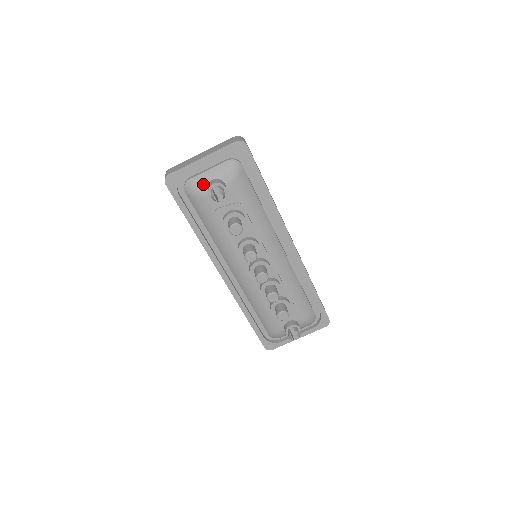
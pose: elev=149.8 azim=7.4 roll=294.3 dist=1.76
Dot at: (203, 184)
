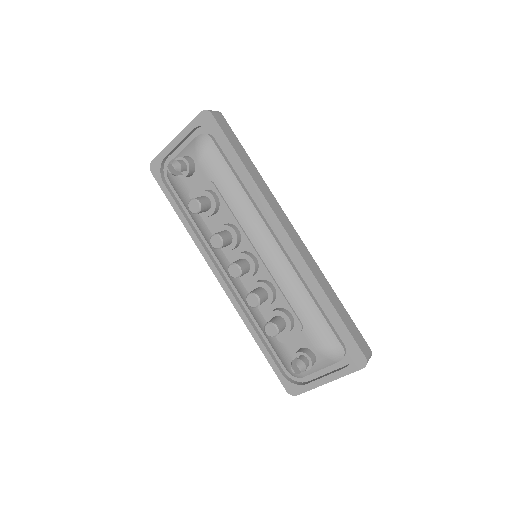
Dot at: occluded
